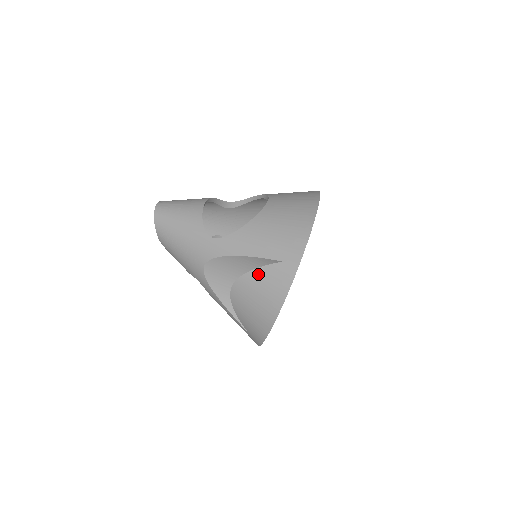
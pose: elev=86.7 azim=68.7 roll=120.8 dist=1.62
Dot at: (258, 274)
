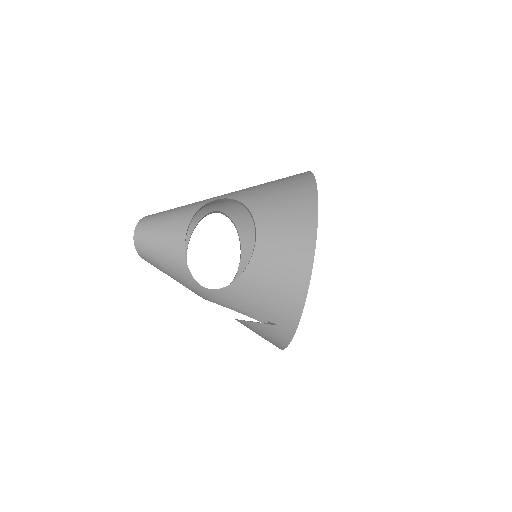
Dot at: (257, 326)
